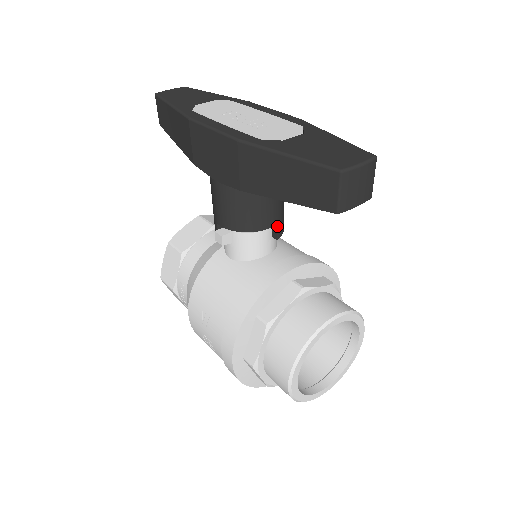
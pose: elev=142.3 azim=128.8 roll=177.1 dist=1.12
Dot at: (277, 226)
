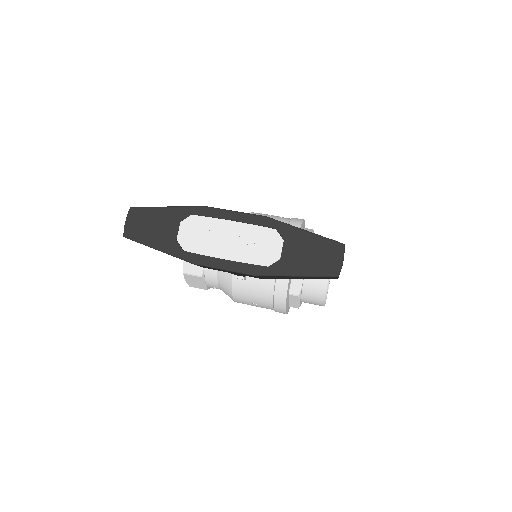
Dot at: occluded
